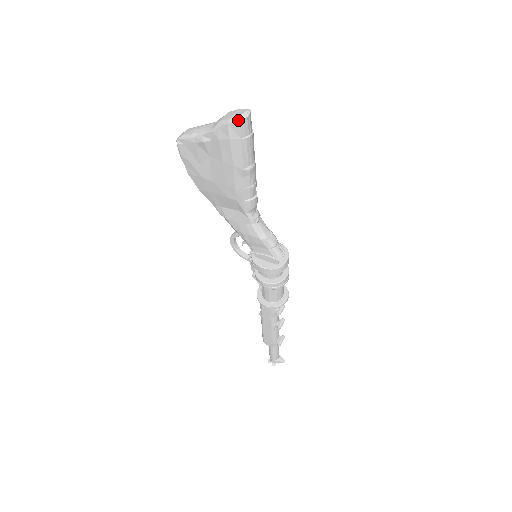
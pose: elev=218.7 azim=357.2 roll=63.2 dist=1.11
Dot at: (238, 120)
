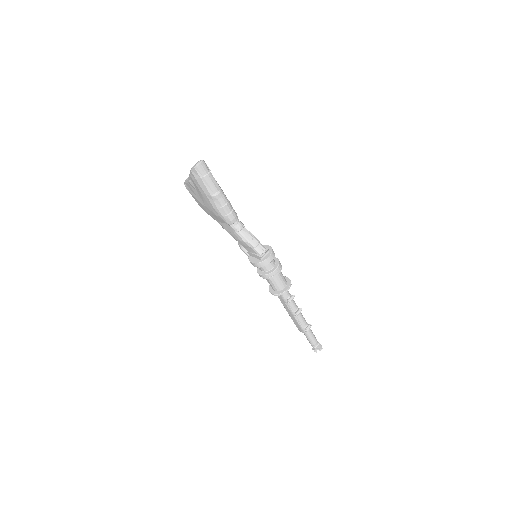
Dot at: (194, 167)
